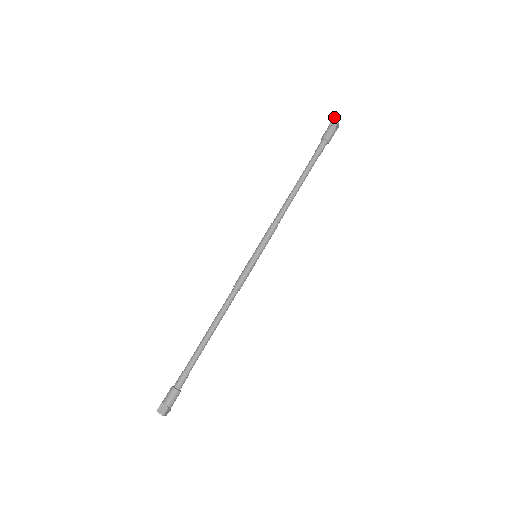
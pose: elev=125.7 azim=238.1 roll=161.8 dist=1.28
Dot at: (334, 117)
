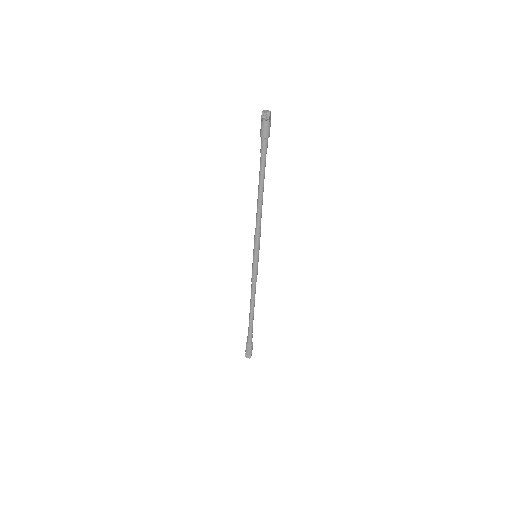
Dot at: (263, 117)
